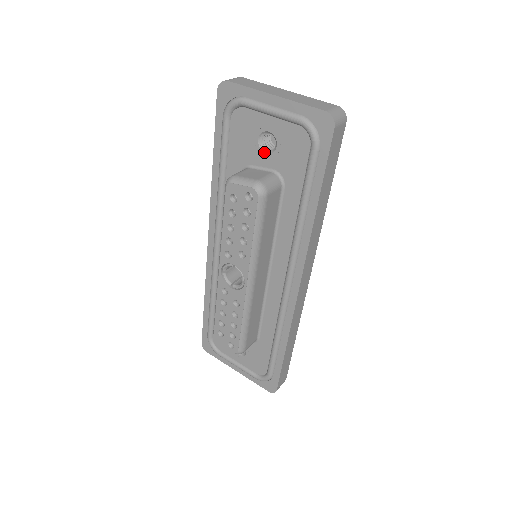
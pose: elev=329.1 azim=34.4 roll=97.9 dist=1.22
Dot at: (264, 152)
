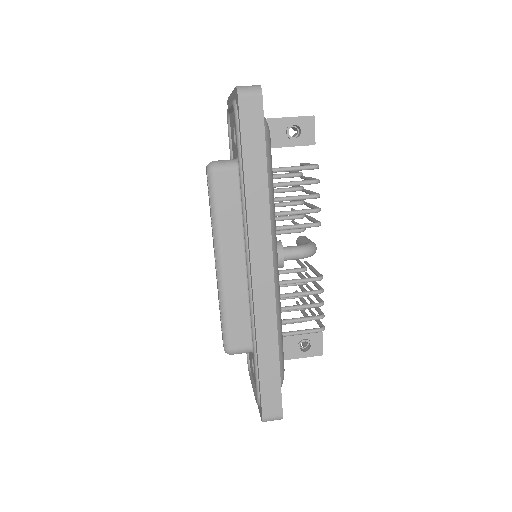
Dot at: (235, 144)
